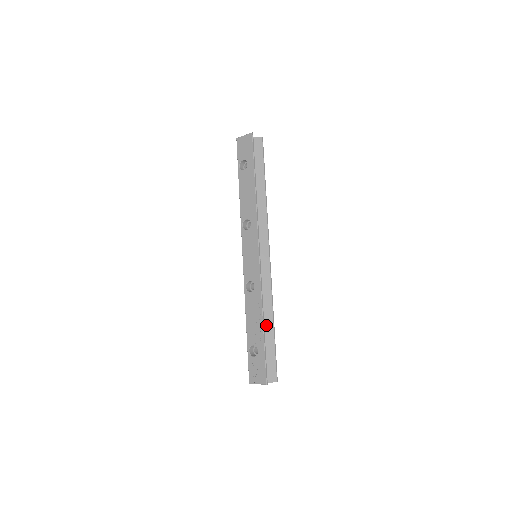
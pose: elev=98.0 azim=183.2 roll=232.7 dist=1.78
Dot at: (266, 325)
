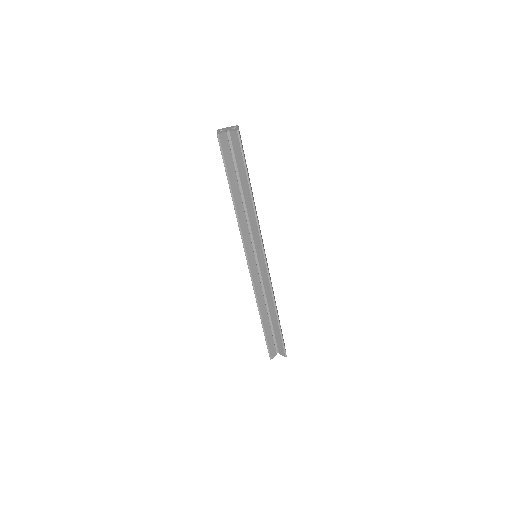
Dot at: (271, 315)
